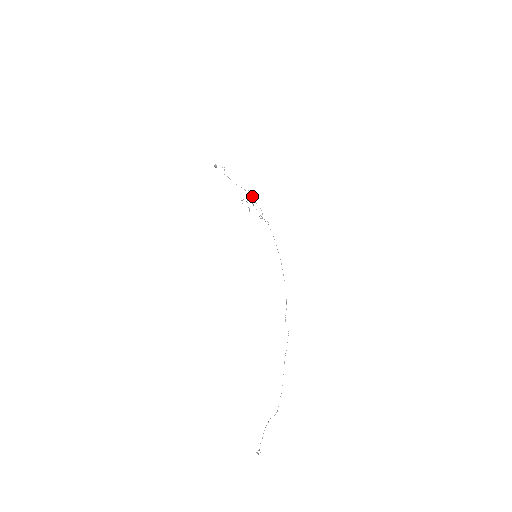
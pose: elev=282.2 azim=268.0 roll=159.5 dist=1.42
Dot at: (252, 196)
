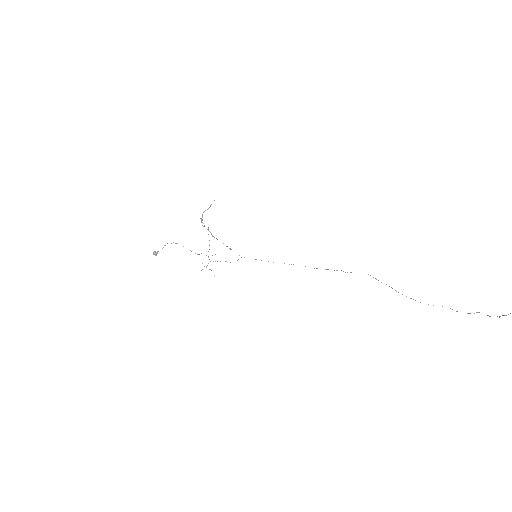
Dot at: occluded
